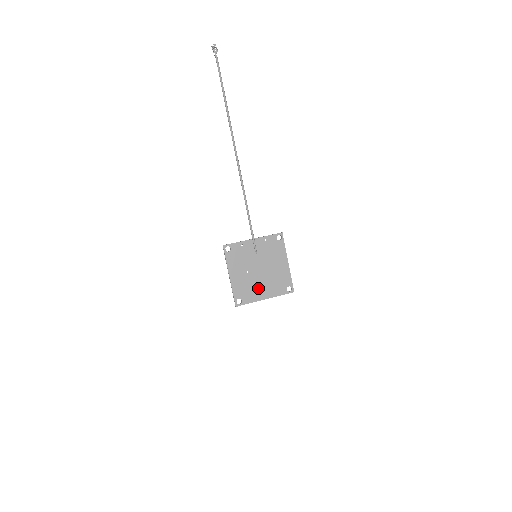
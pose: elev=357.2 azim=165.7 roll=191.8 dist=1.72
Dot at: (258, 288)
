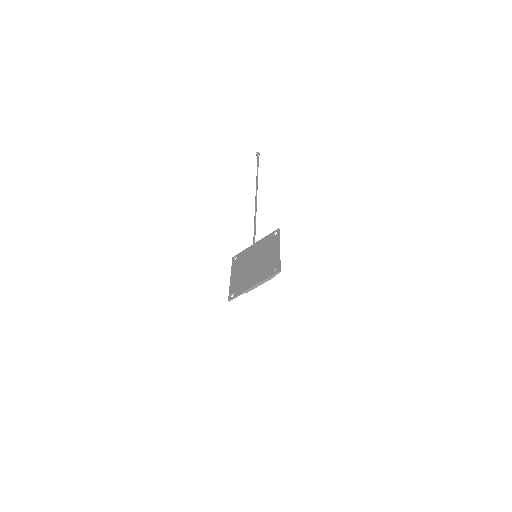
Dot at: (249, 279)
